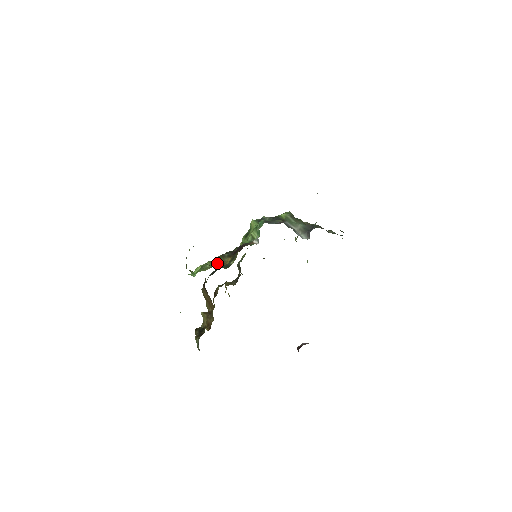
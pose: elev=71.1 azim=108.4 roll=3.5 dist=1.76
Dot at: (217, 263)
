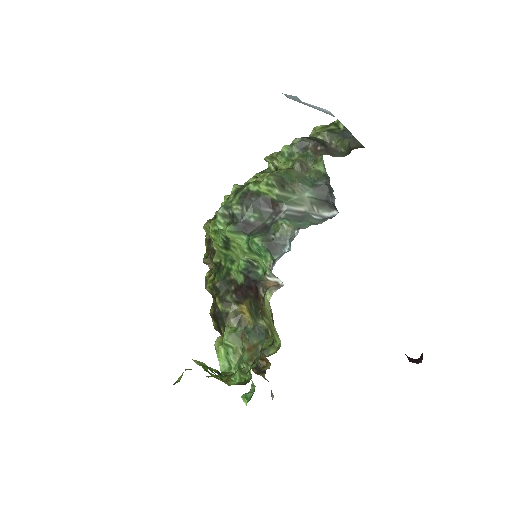
Dot at: (233, 324)
